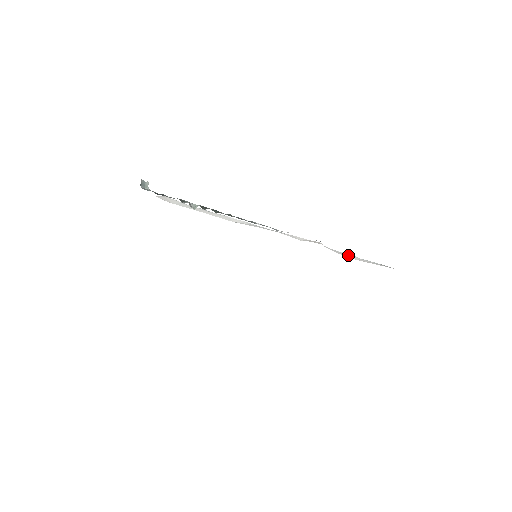
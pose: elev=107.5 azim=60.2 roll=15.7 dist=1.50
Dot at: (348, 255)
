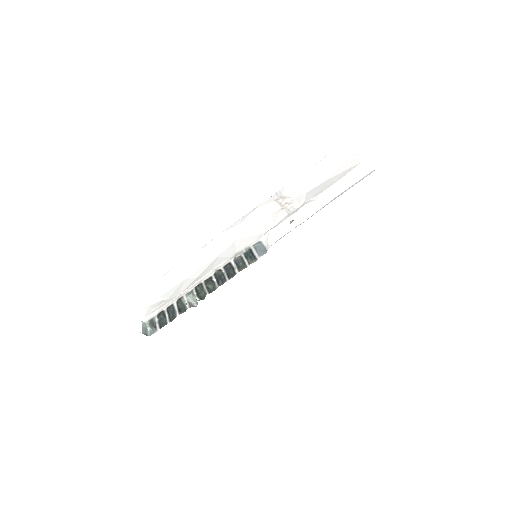
Dot at: (308, 178)
